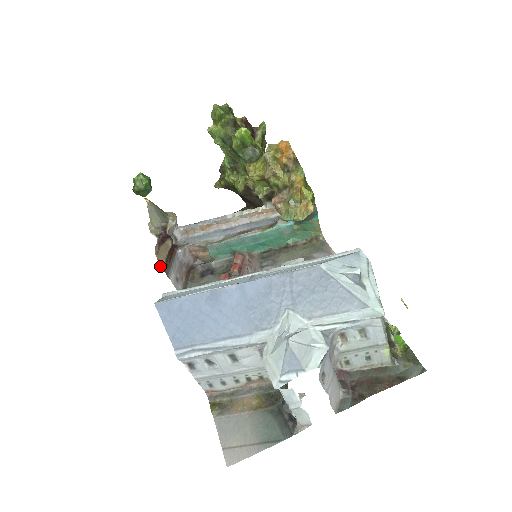
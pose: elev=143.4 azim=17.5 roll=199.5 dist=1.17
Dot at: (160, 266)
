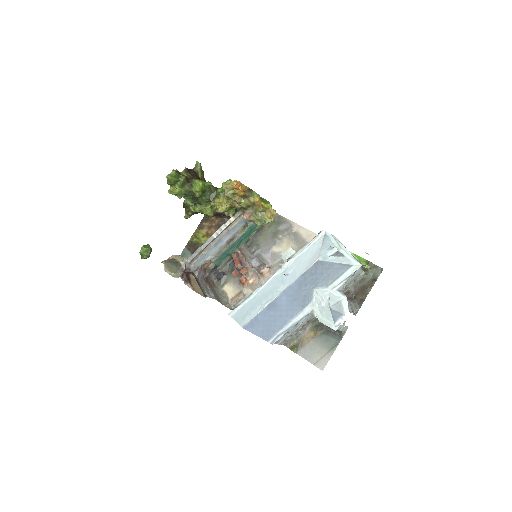
Dot at: (203, 296)
